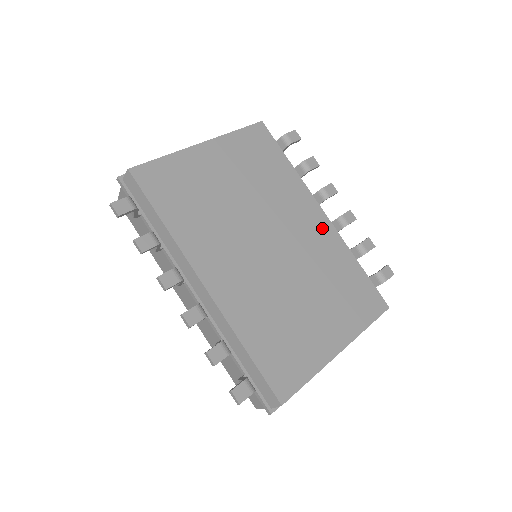
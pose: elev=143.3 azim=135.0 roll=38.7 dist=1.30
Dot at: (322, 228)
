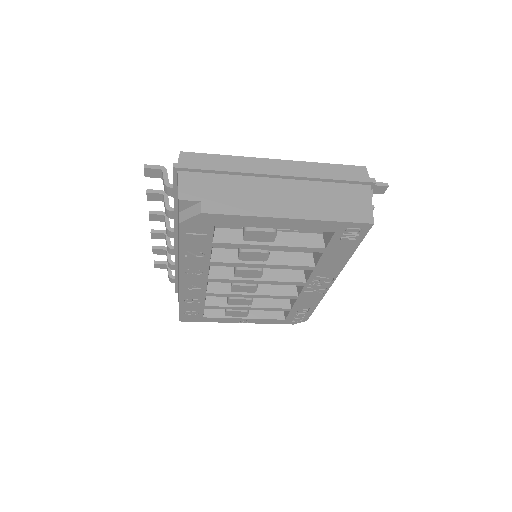
Dot at: occluded
